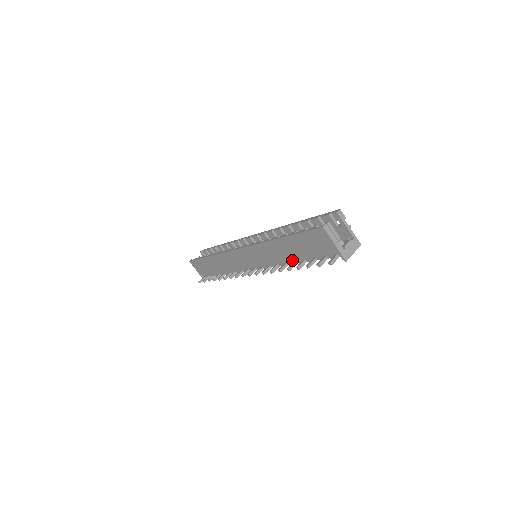
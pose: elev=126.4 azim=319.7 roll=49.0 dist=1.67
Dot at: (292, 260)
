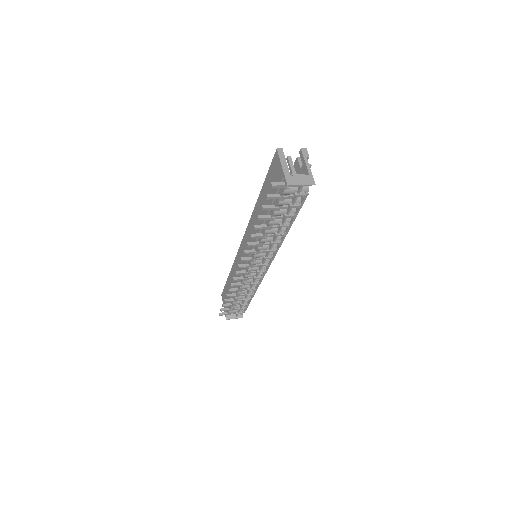
Dot at: (265, 225)
